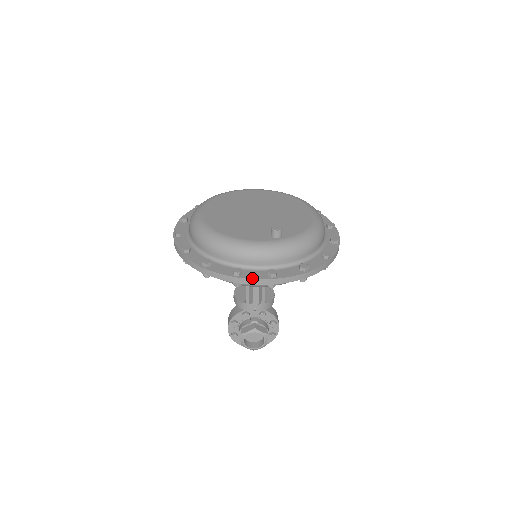
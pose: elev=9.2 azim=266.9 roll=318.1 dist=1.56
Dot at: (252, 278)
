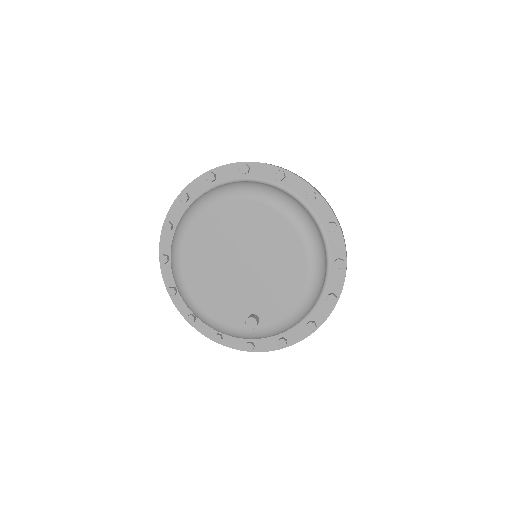
Dot at: (231, 347)
